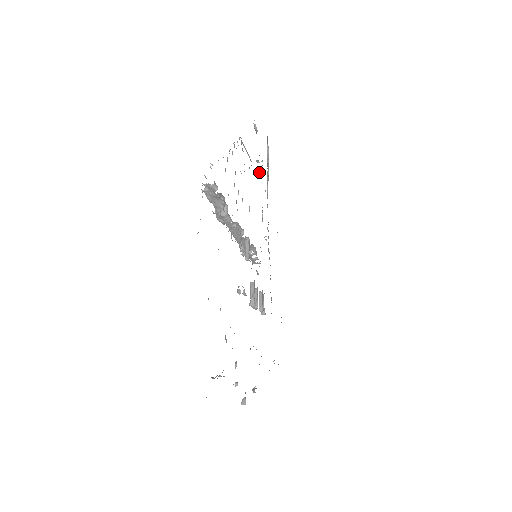
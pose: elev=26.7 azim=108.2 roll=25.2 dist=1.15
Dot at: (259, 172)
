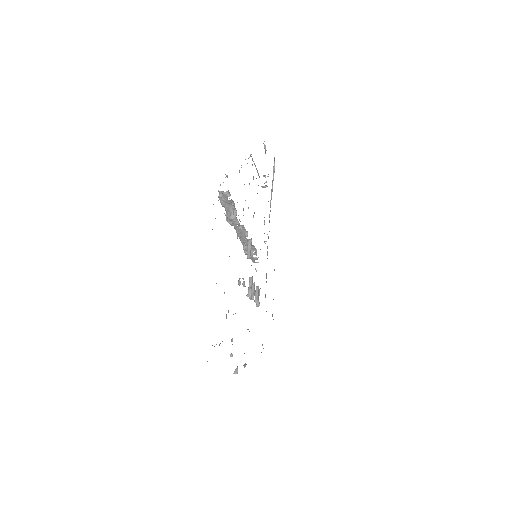
Dot at: (265, 185)
